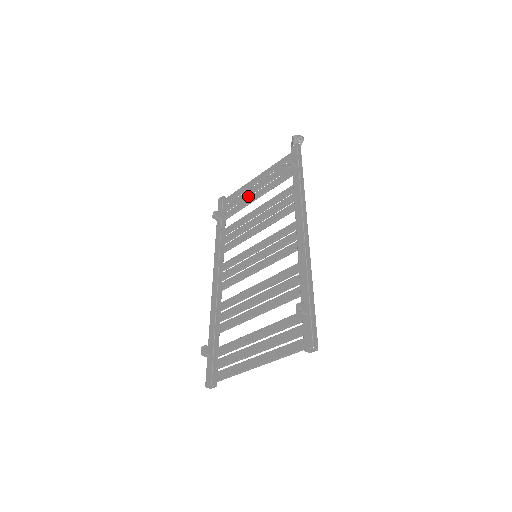
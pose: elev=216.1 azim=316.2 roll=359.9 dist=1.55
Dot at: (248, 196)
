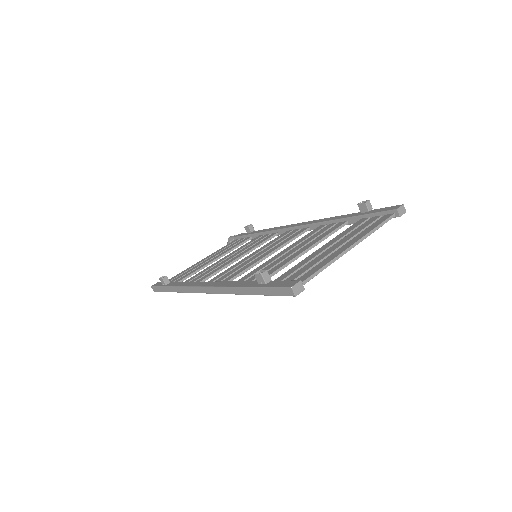
Dot at: occluded
